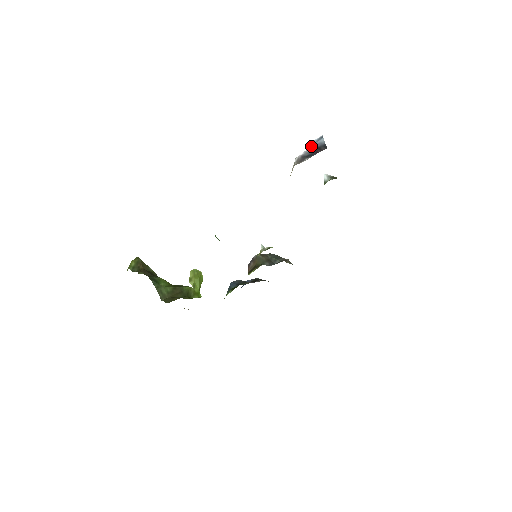
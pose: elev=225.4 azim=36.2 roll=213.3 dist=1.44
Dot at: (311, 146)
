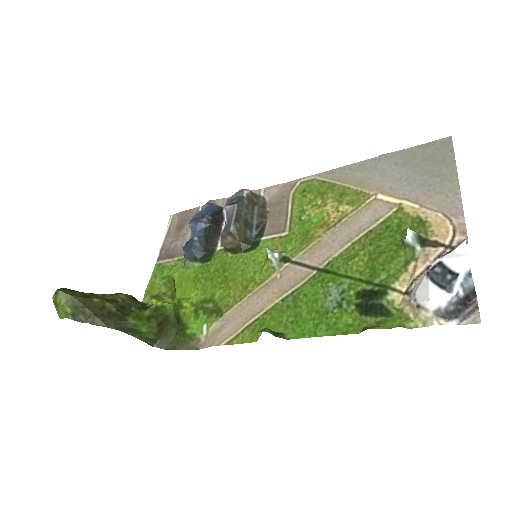
Dot at: (458, 294)
